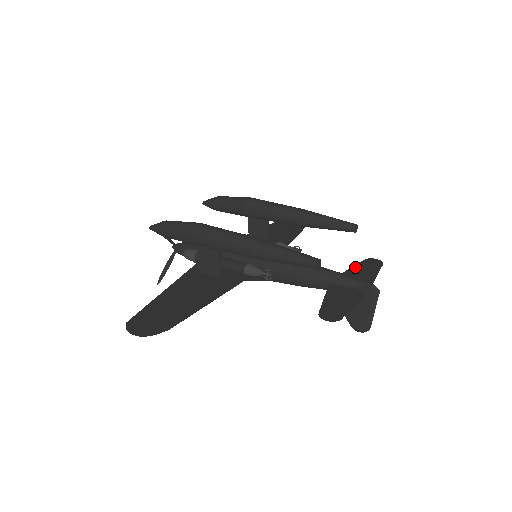
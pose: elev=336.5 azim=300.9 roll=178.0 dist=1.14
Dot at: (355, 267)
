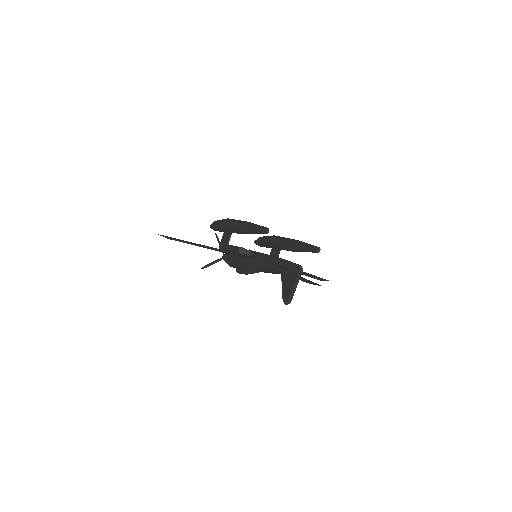
Dot at: occluded
